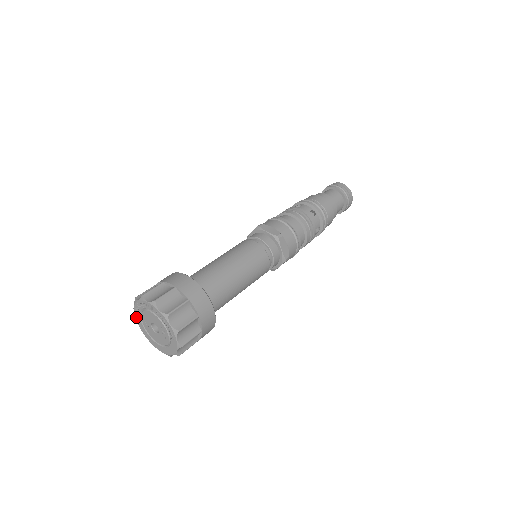
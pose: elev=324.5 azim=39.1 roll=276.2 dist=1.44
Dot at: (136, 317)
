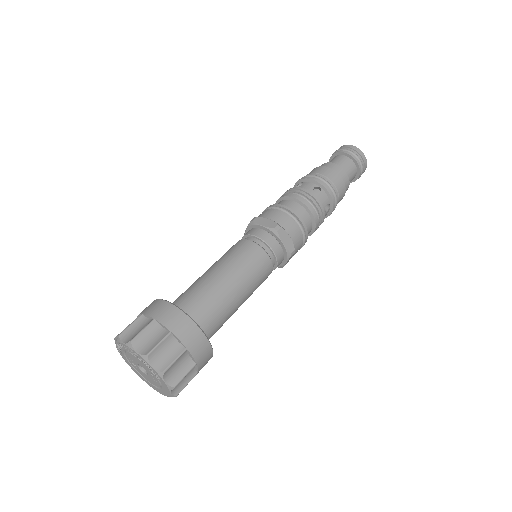
Dot at: (123, 358)
